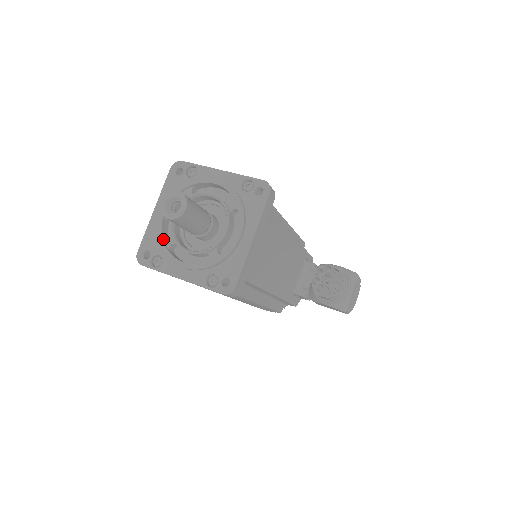
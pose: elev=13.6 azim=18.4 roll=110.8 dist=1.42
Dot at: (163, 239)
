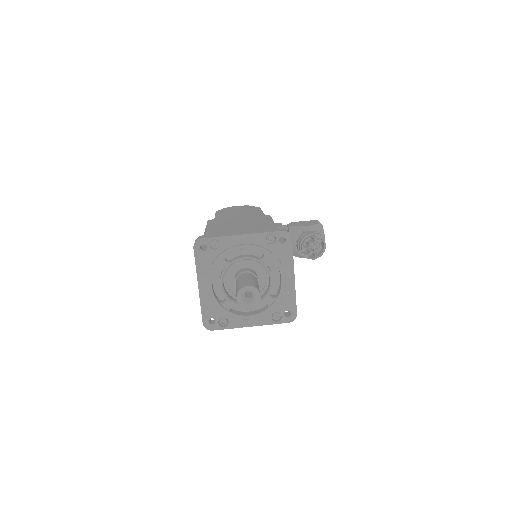
Dot at: (222, 306)
